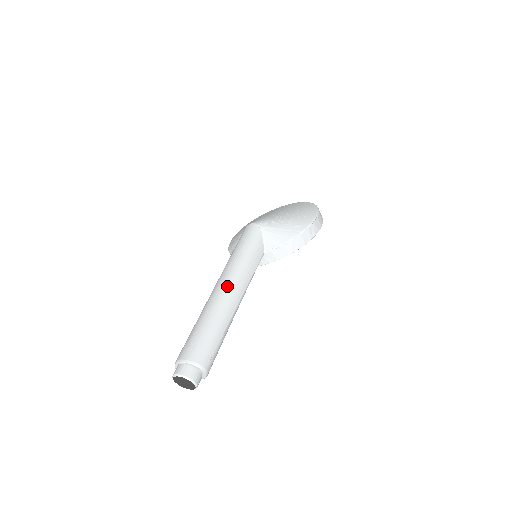
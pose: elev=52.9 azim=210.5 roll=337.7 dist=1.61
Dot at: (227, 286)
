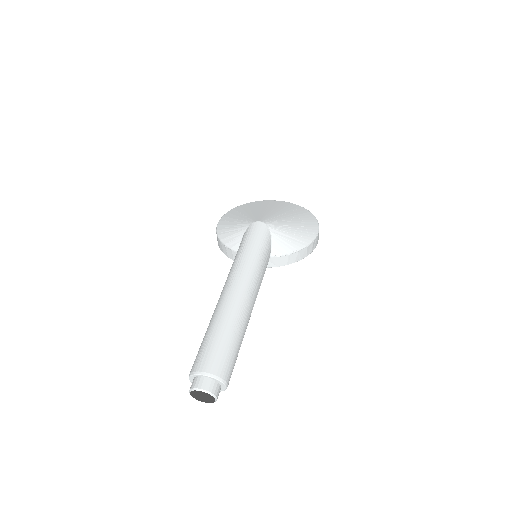
Dot at: (244, 292)
